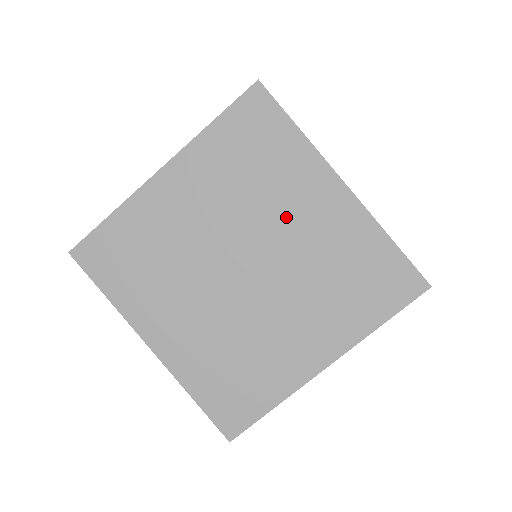
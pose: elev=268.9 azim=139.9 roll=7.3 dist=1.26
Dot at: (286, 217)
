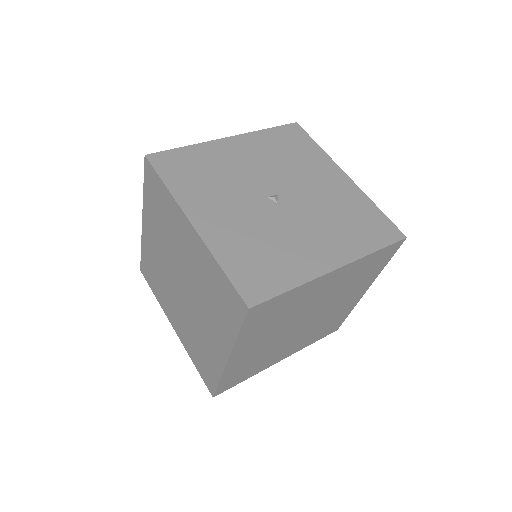
Dot at: (205, 317)
